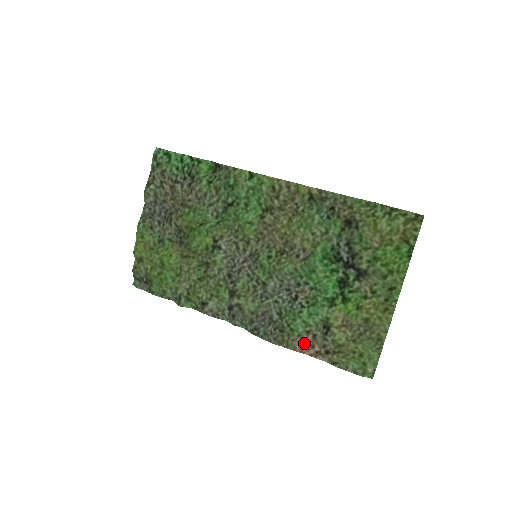
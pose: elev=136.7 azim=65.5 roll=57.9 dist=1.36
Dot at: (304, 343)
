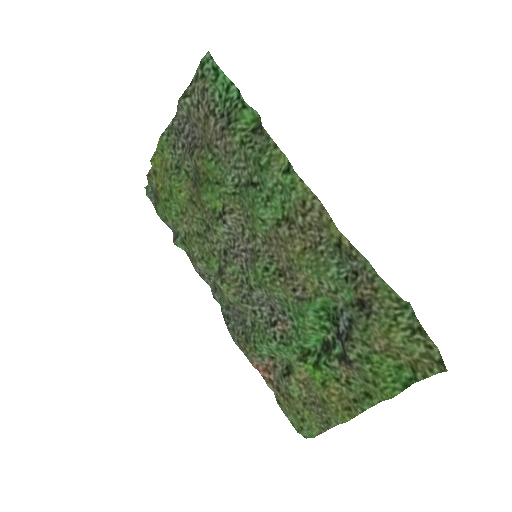
Dot at: (263, 363)
